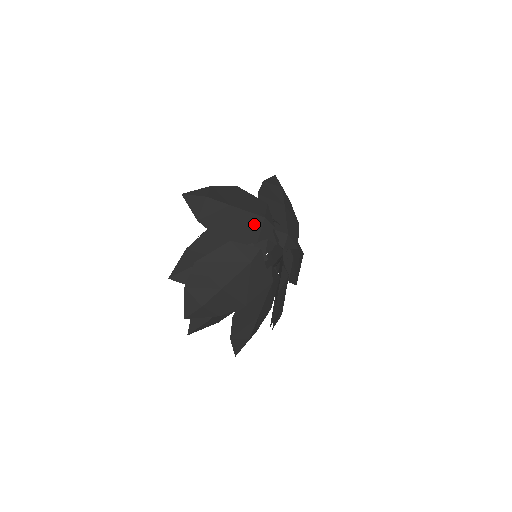
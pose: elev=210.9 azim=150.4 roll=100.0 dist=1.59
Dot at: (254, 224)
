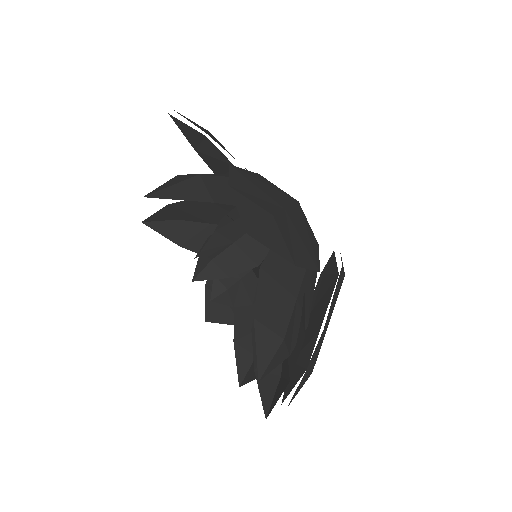
Dot at: (305, 220)
